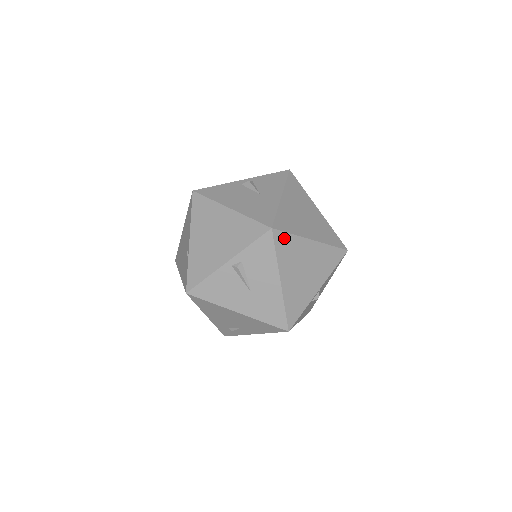
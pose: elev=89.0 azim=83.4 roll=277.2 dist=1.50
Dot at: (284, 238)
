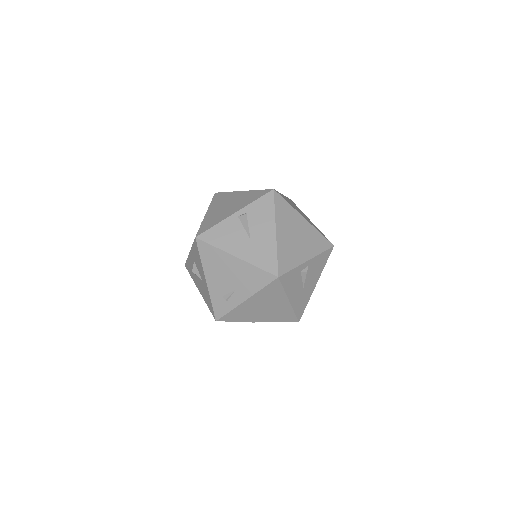
Dot at: (282, 202)
